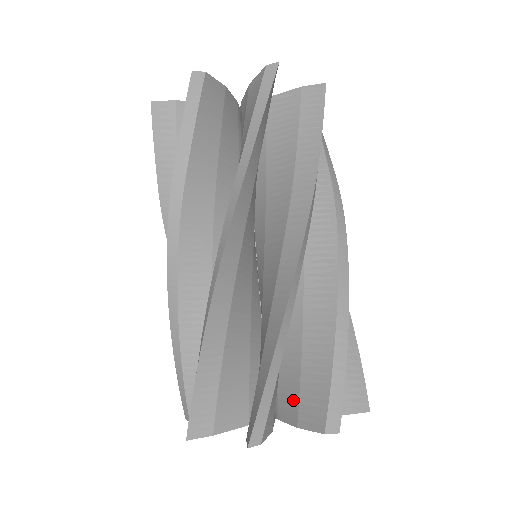
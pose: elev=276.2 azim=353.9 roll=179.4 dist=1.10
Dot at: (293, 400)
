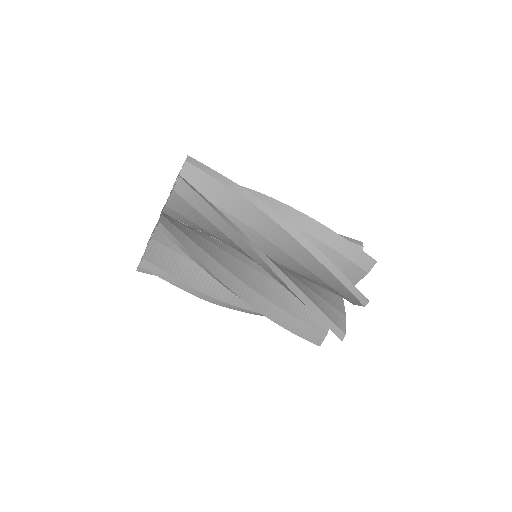
Dot at: occluded
